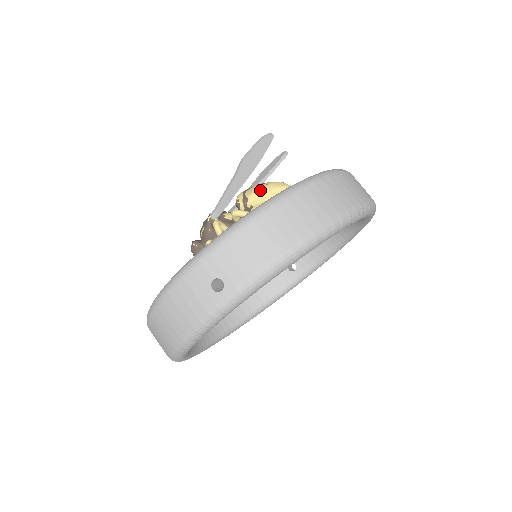
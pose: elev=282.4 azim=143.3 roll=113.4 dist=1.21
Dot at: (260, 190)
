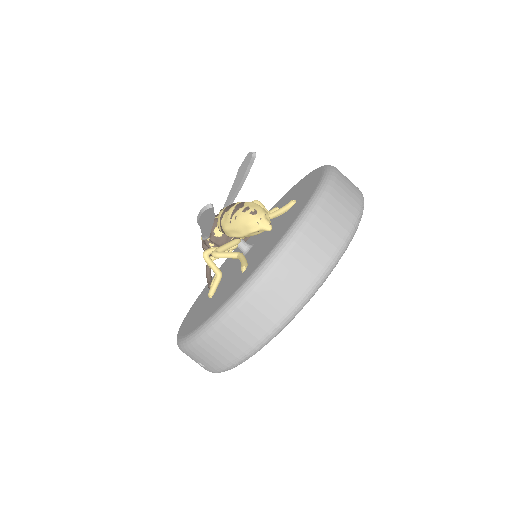
Dot at: (230, 227)
